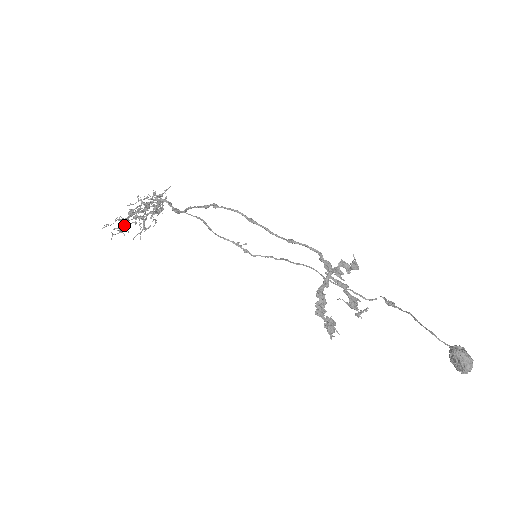
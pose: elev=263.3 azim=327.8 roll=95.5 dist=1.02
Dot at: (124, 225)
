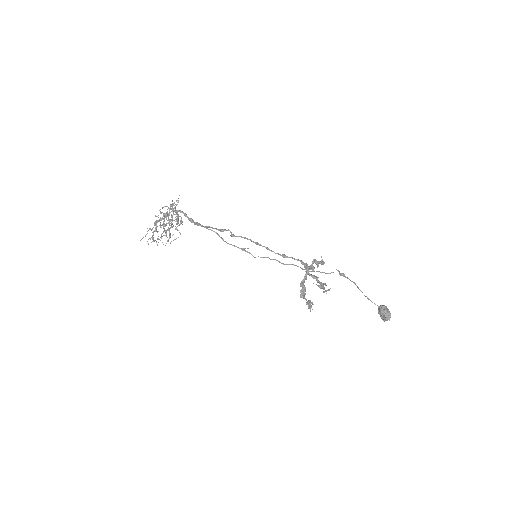
Dot at: (158, 238)
